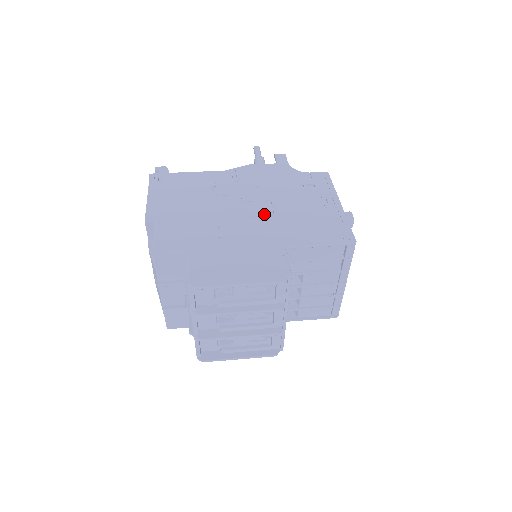
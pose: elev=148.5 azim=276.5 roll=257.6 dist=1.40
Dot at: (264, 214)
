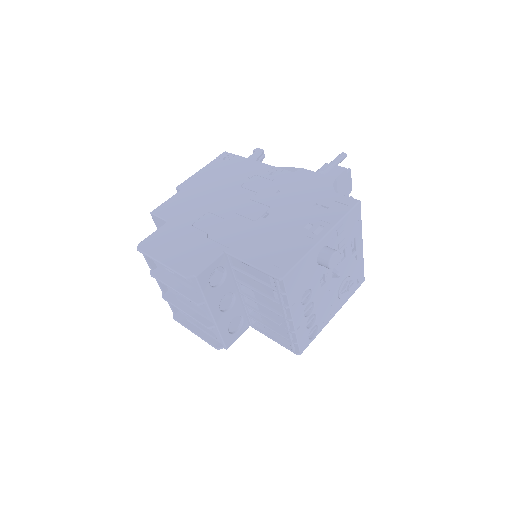
Dot at: (249, 217)
